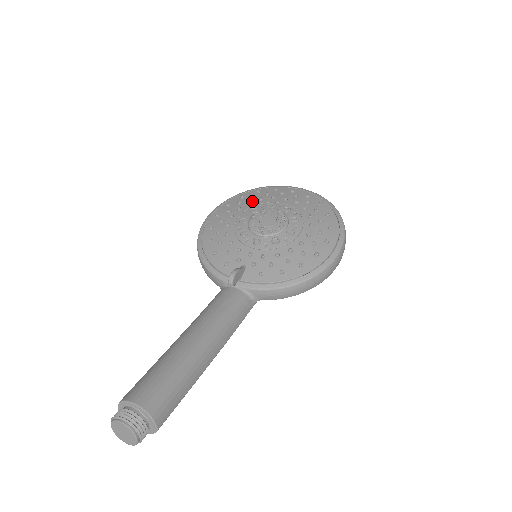
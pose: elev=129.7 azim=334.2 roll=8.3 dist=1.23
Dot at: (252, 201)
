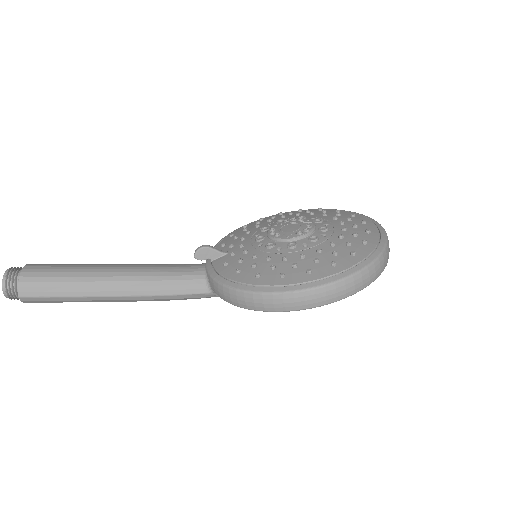
Dot at: (317, 214)
